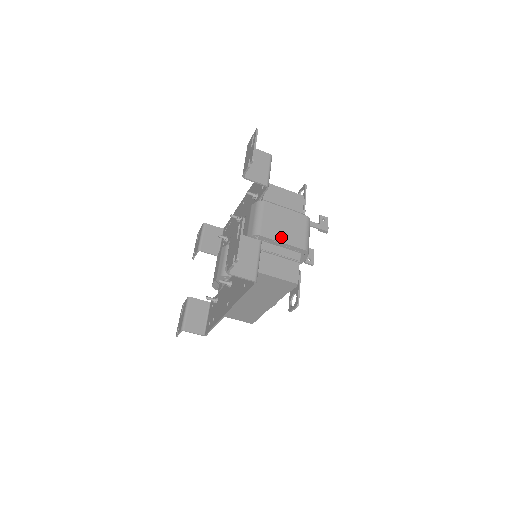
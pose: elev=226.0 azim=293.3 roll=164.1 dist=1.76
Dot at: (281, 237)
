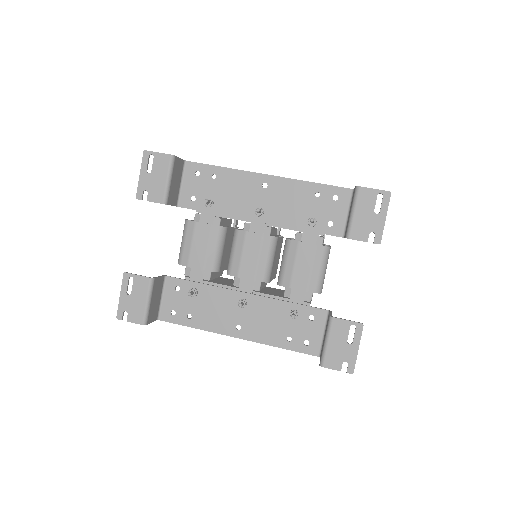
Dot at: occluded
